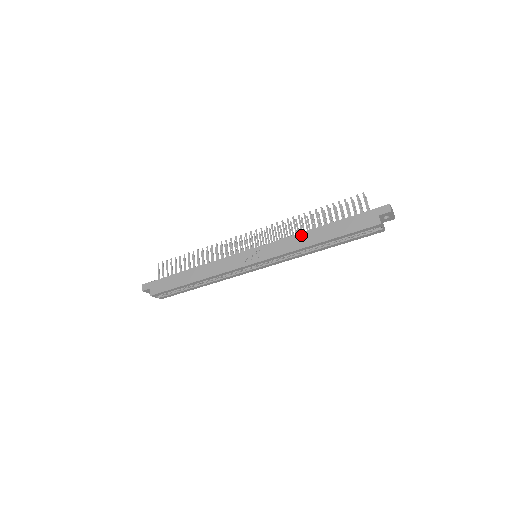
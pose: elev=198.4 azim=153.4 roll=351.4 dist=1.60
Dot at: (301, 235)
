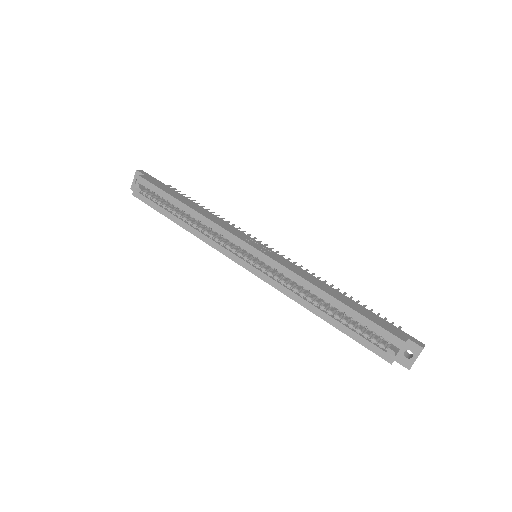
Dot at: (319, 280)
